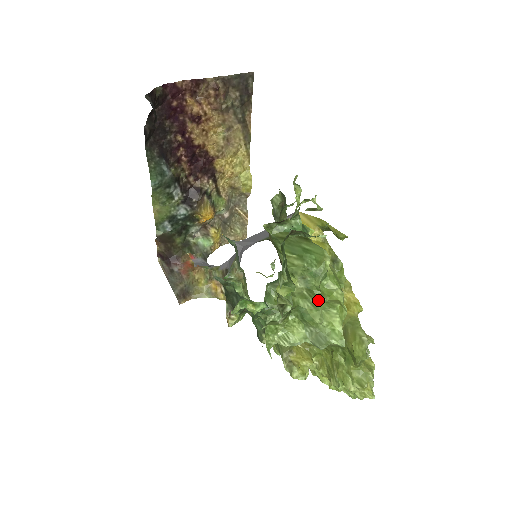
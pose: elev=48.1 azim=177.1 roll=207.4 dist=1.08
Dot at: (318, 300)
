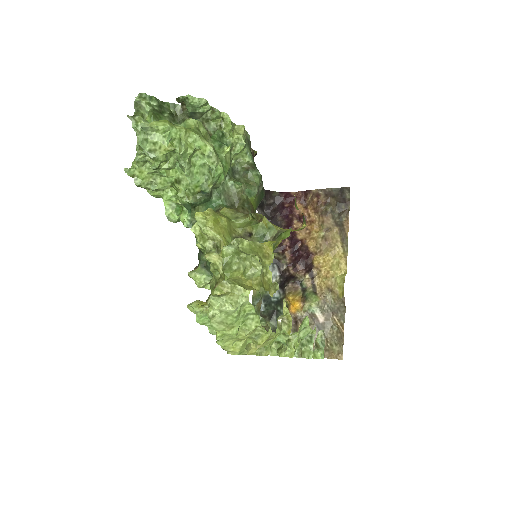
Dot at: occluded
